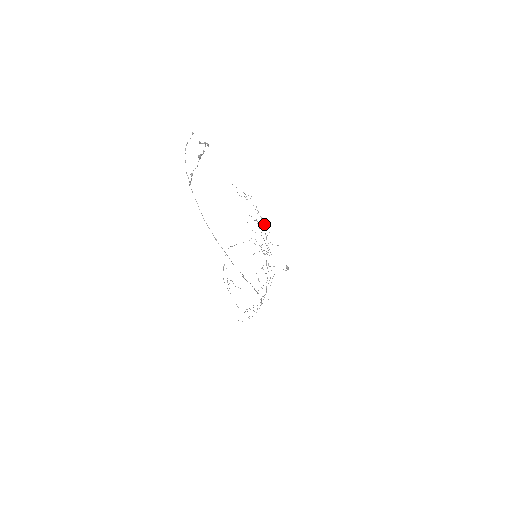
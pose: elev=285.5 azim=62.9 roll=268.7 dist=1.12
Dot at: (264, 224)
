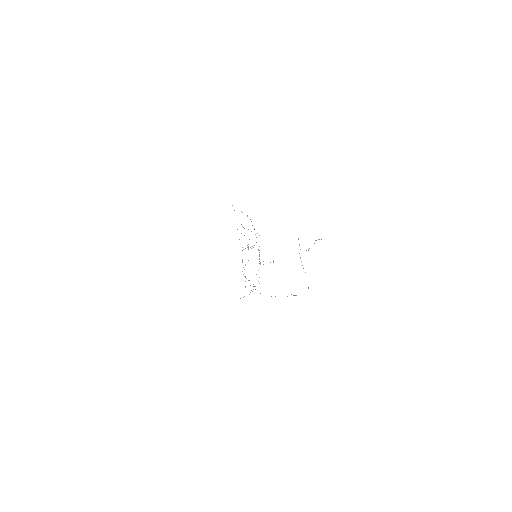
Dot at: (257, 233)
